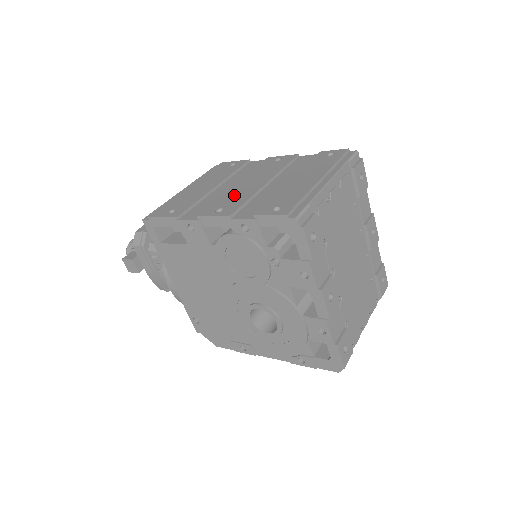
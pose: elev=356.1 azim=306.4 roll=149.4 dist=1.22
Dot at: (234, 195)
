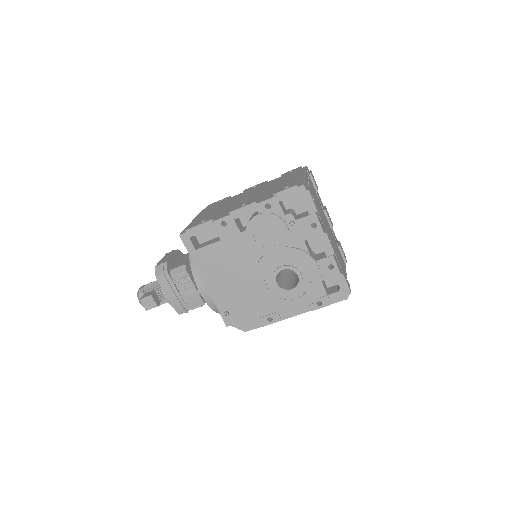
Dot at: (245, 200)
